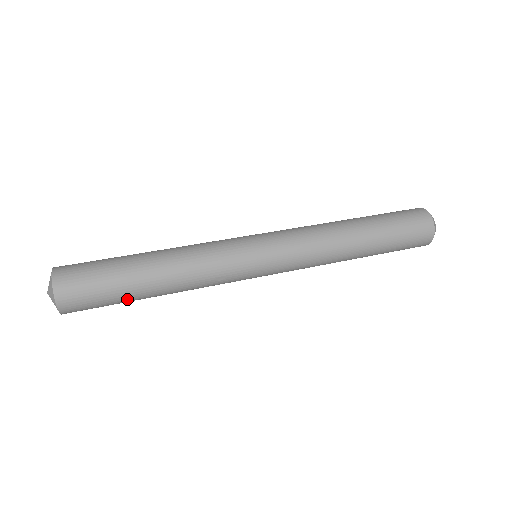
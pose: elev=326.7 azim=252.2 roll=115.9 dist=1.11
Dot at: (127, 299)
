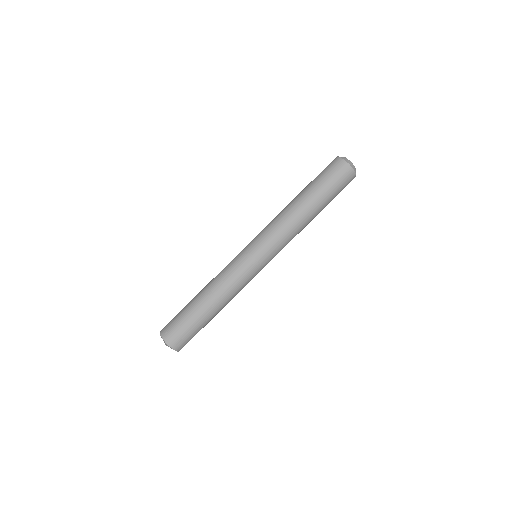
Dot at: occluded
